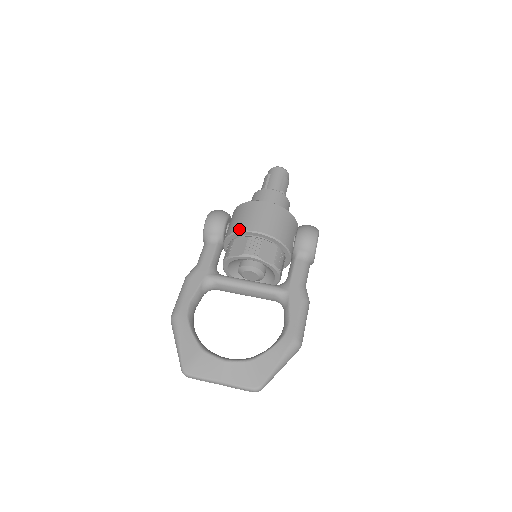
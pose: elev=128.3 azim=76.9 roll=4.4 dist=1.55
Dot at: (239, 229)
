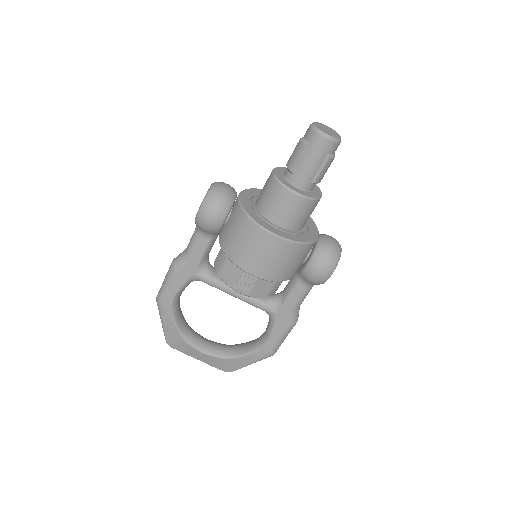
Dot at: (233, 260)
